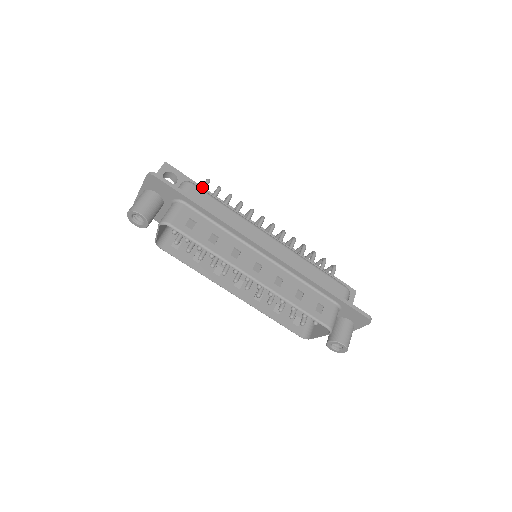
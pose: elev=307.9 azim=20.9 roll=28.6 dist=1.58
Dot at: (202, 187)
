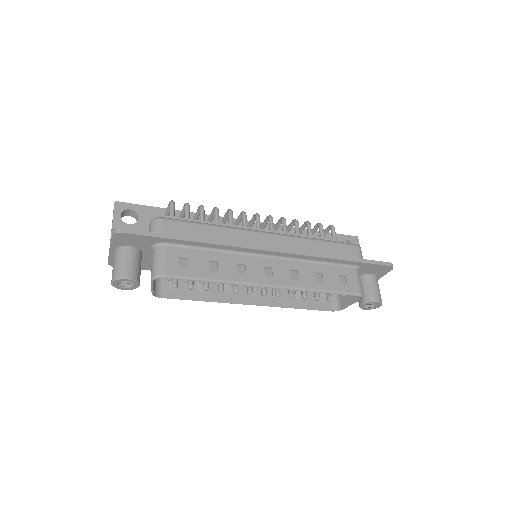
Dot at: (170, 214)
